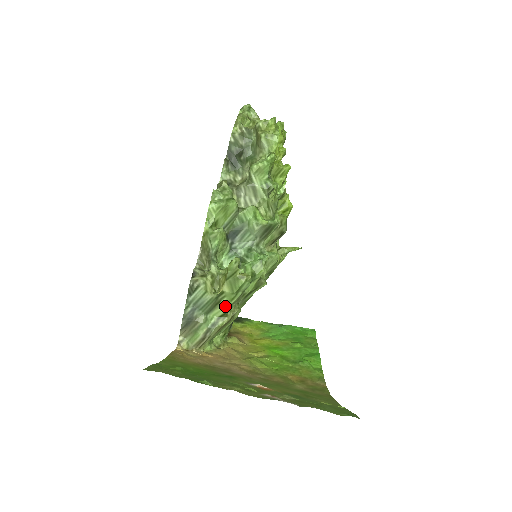
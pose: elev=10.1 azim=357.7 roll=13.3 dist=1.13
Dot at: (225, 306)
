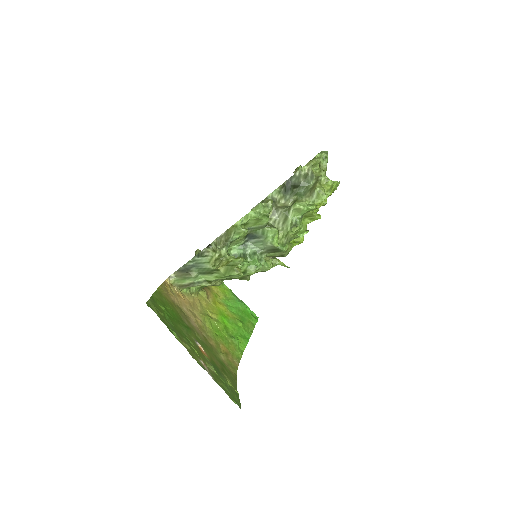
Dot at: (214, 278)
